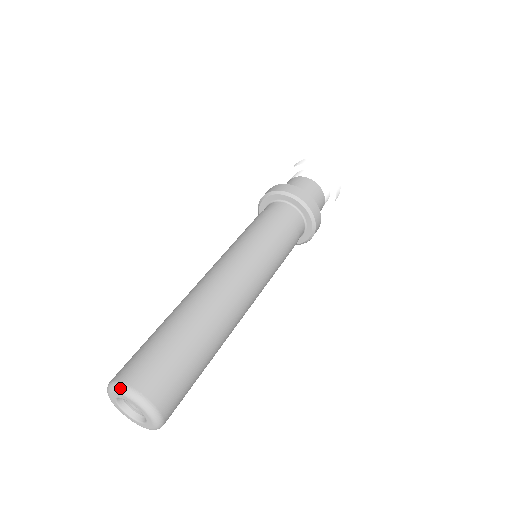
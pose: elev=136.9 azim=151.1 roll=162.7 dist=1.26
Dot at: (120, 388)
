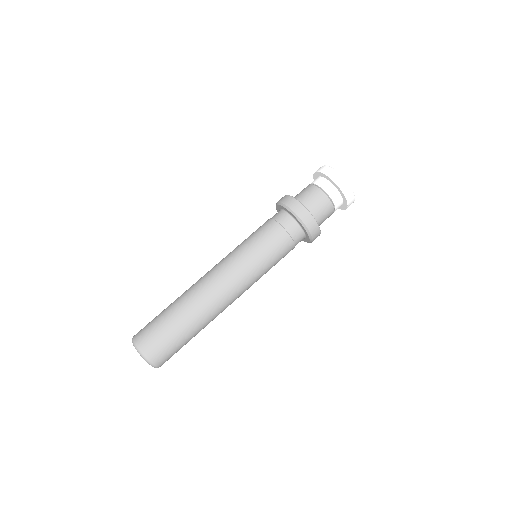
Dot at: (135, 347)
